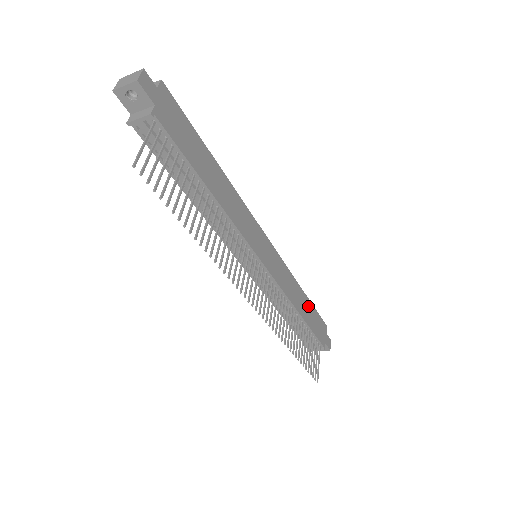
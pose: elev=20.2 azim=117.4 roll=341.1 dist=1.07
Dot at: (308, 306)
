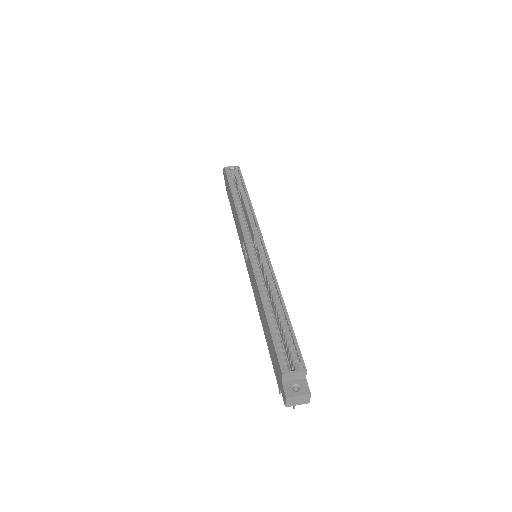
Dot at: occluded
